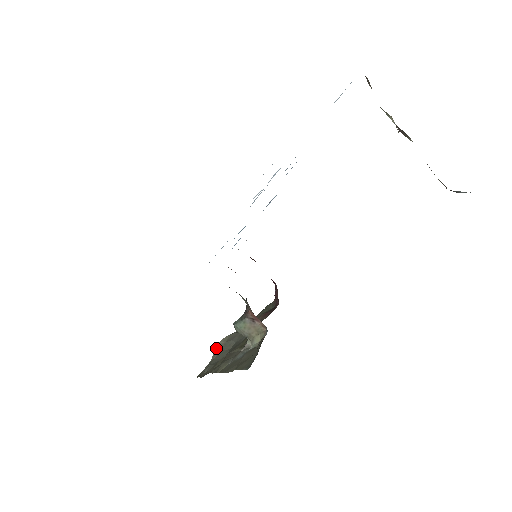
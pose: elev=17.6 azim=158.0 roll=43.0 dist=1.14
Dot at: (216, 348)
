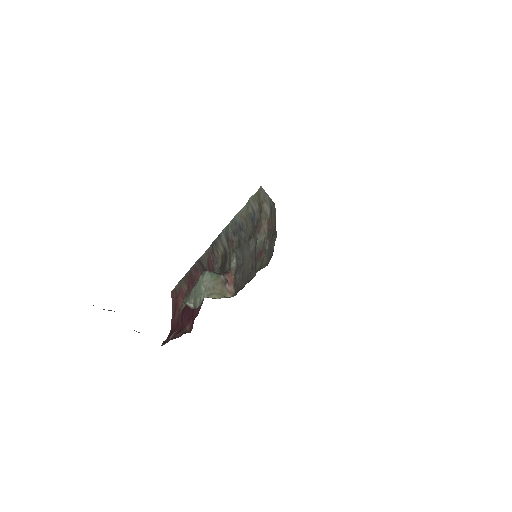
Dot at: occluded
